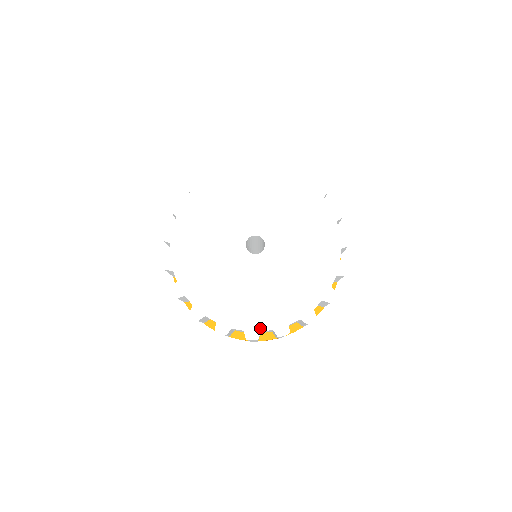
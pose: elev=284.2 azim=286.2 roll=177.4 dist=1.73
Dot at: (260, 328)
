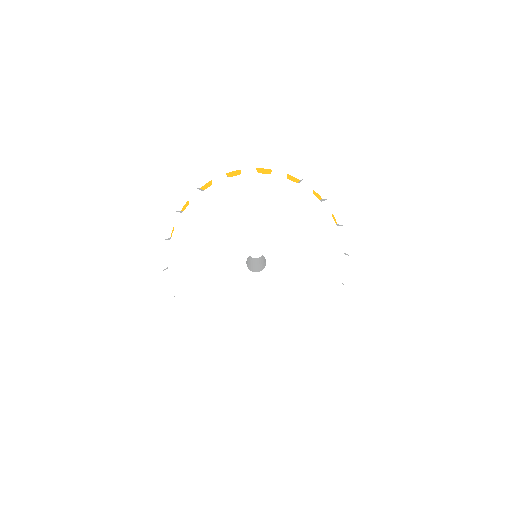
Dot at: (326, 308)
